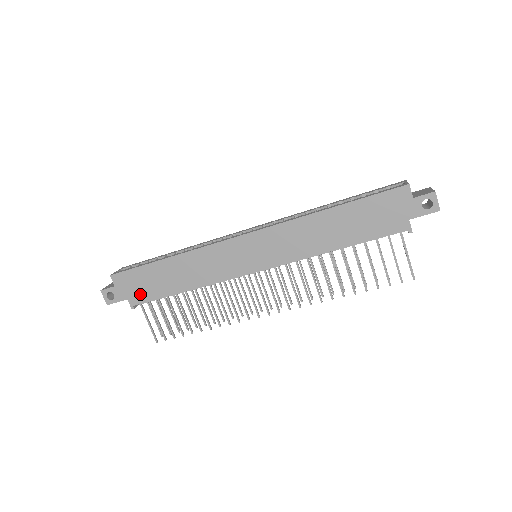
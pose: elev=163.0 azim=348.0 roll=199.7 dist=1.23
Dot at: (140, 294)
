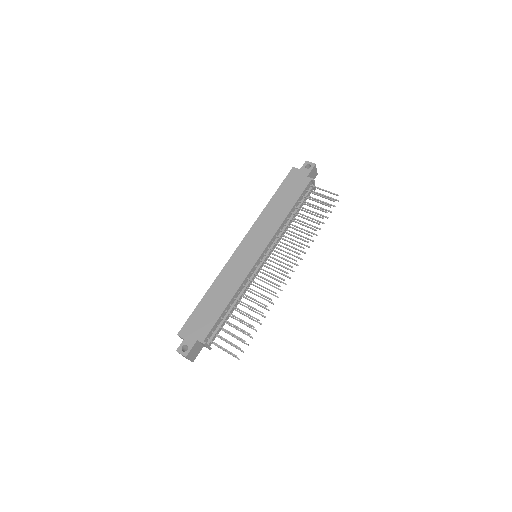
Dot at: (203, 329)
